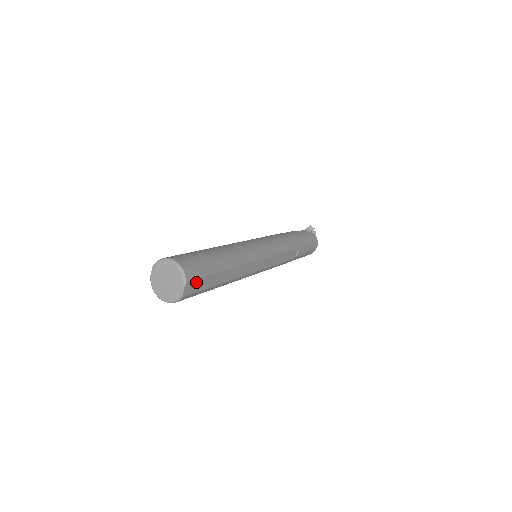
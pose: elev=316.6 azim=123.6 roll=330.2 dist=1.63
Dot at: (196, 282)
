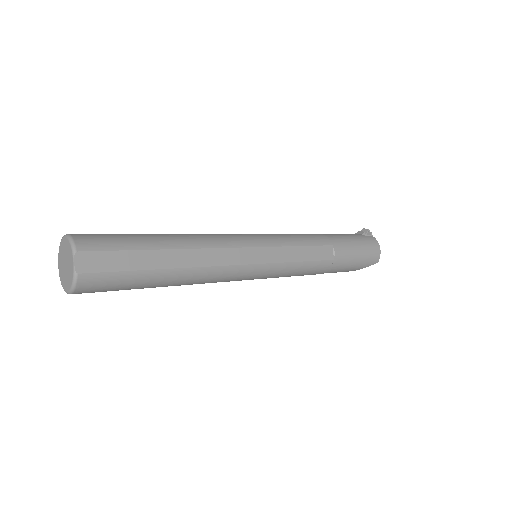
Dot at: (100, 256)
